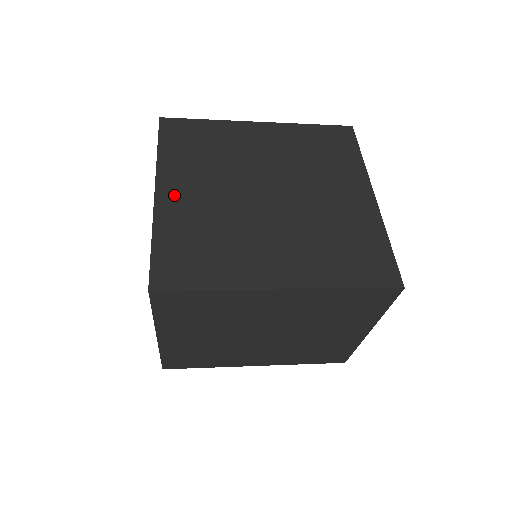
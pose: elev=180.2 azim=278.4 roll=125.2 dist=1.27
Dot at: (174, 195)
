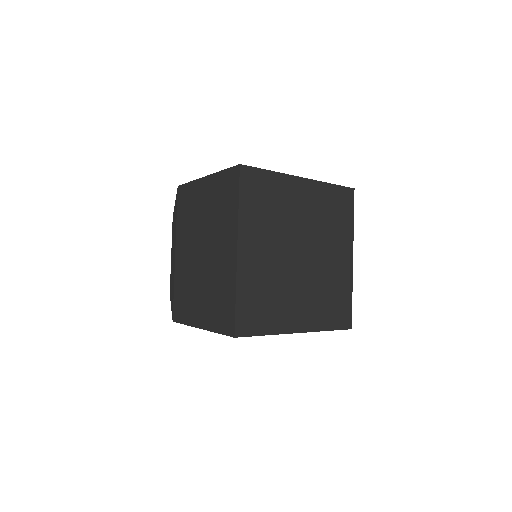
Dot at: (249, 255)
